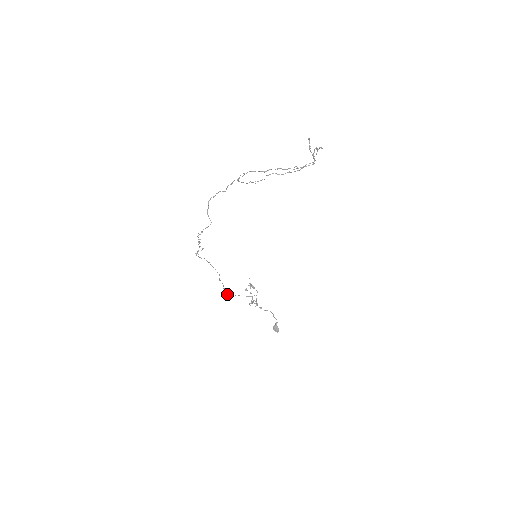
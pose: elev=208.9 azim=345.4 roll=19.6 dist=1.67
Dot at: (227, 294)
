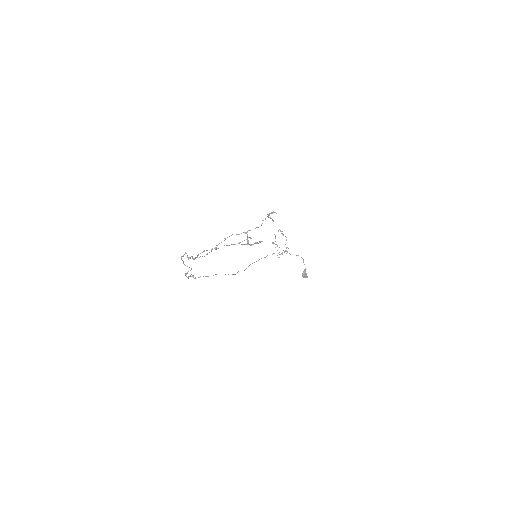
Dot at: occluded
